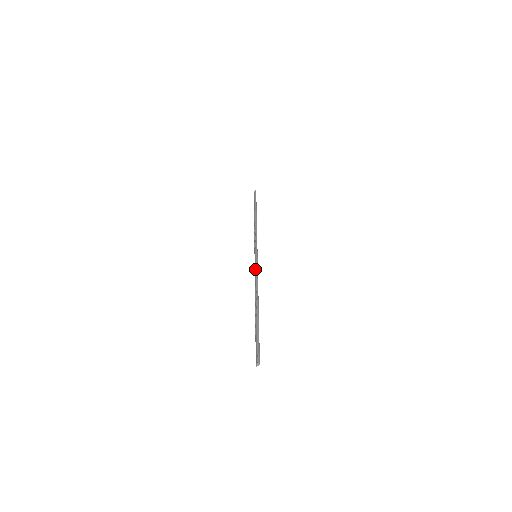
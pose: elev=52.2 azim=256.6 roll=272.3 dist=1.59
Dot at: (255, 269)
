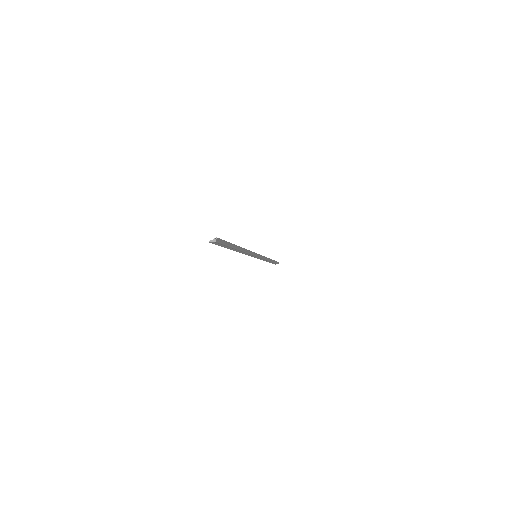
Dot at: occluded
